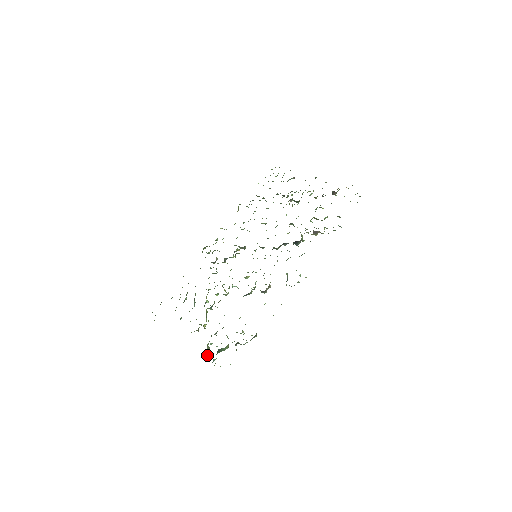
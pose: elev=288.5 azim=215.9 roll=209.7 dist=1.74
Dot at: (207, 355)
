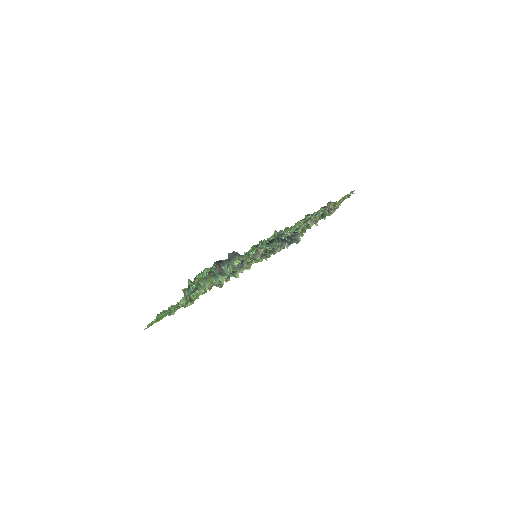
Dot at: (187, 298)
